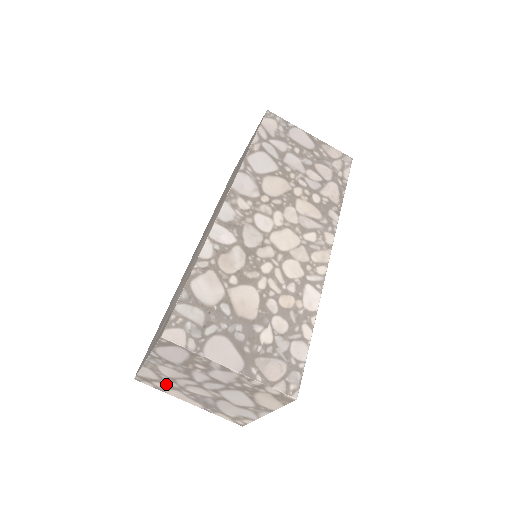
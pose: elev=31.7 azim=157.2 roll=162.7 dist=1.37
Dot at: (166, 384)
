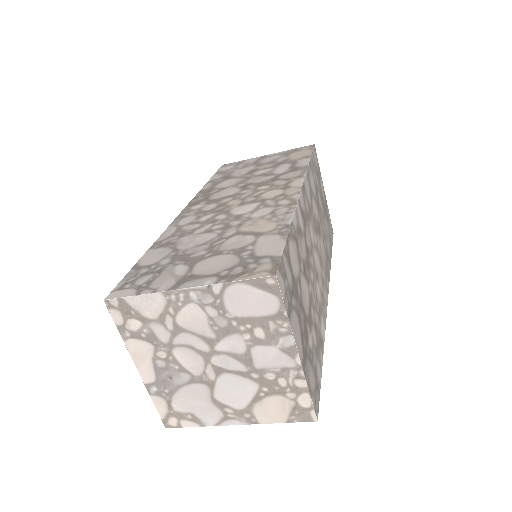
Dot at: (151, 330)
